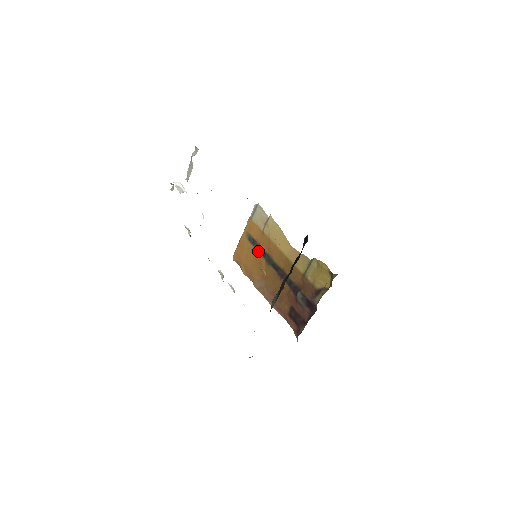
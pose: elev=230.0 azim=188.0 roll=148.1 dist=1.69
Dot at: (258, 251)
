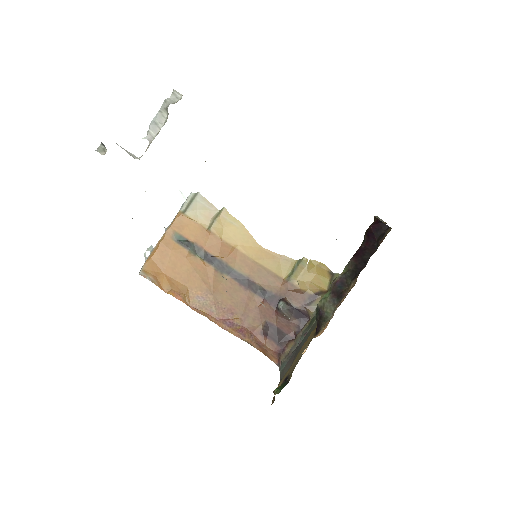
Dot at: (199, 256)
